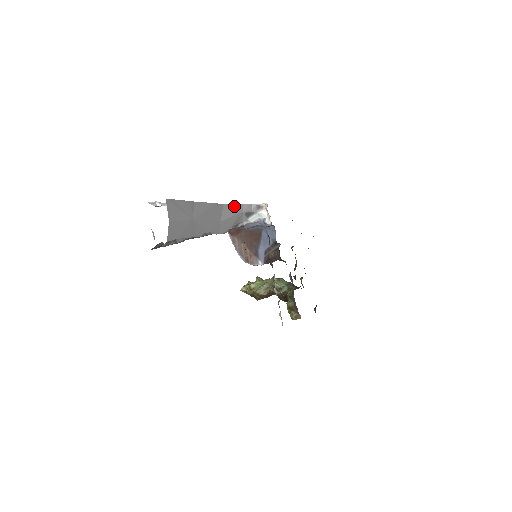
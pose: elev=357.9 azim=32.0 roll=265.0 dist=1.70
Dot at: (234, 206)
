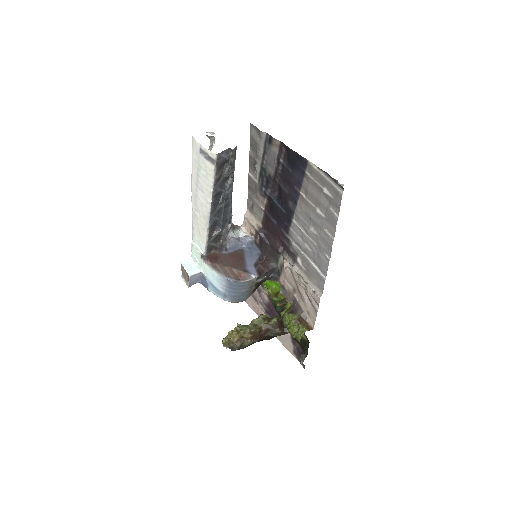
Dot at: occluded
